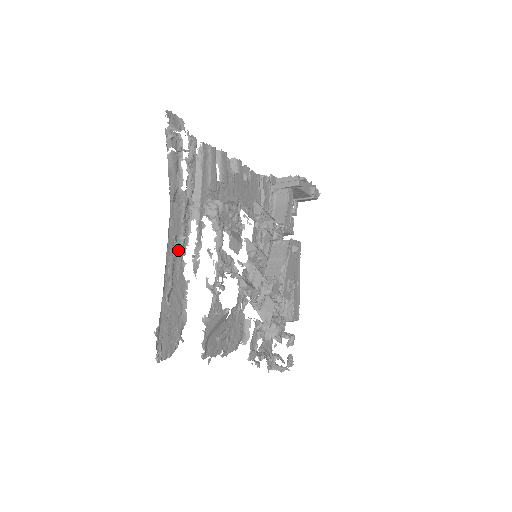
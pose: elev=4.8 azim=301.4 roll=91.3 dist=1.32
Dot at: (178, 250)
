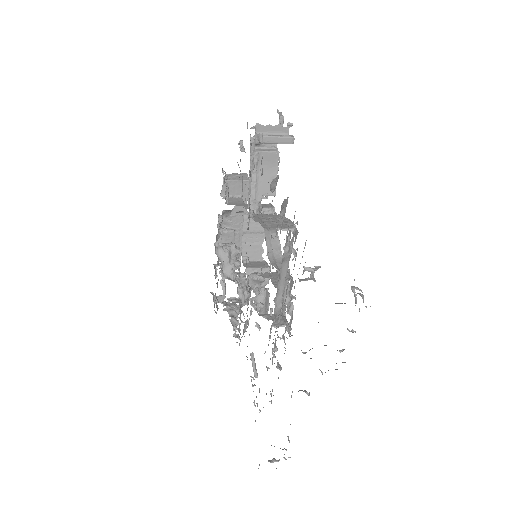
Dot at: occluded
